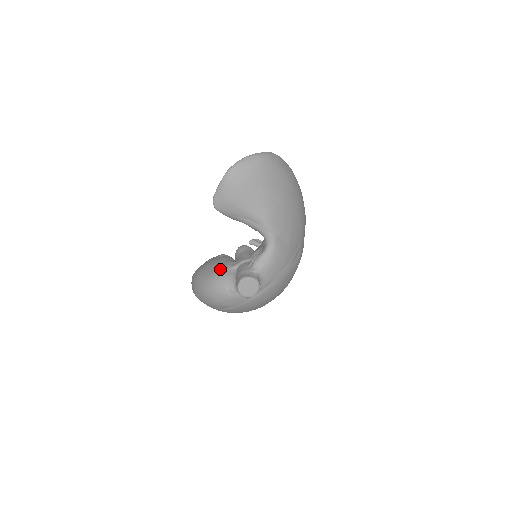
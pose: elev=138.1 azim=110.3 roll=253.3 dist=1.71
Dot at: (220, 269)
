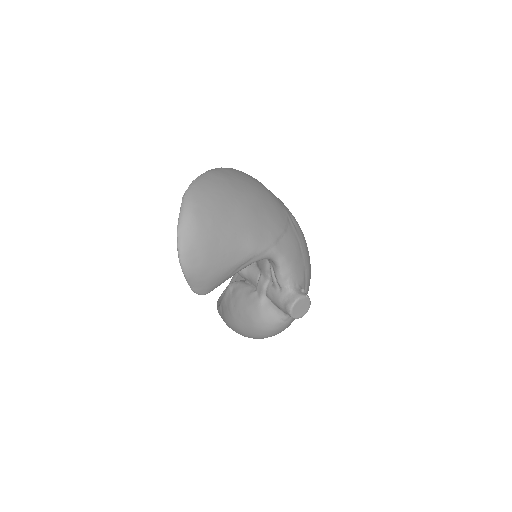
Dot at: (253, 312)
